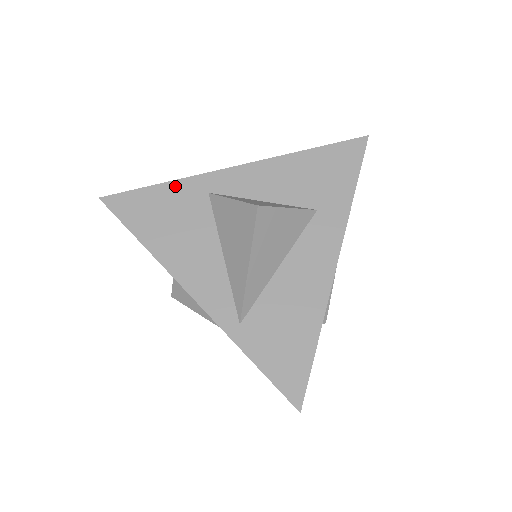
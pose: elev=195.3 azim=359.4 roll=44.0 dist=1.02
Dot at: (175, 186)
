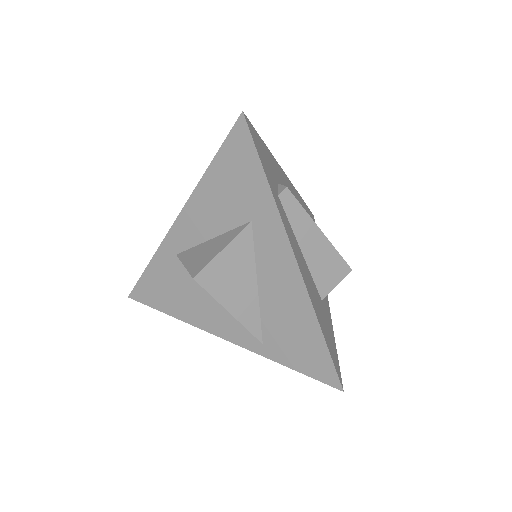
Dot at: (155, 263)
